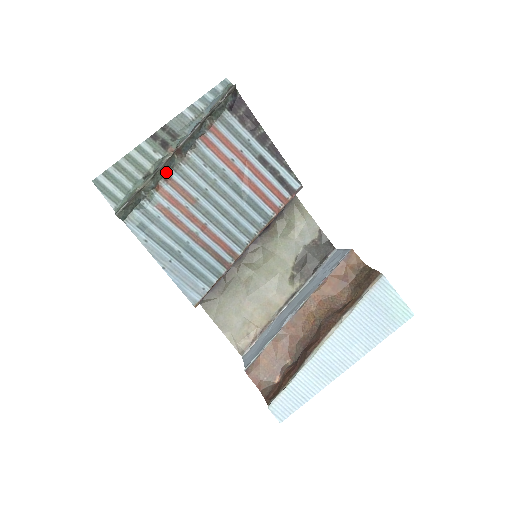
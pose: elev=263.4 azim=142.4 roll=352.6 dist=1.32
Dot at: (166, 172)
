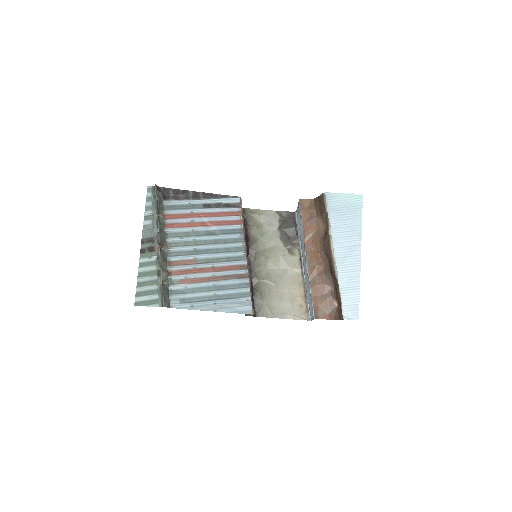
Dot at: (166, 261)
